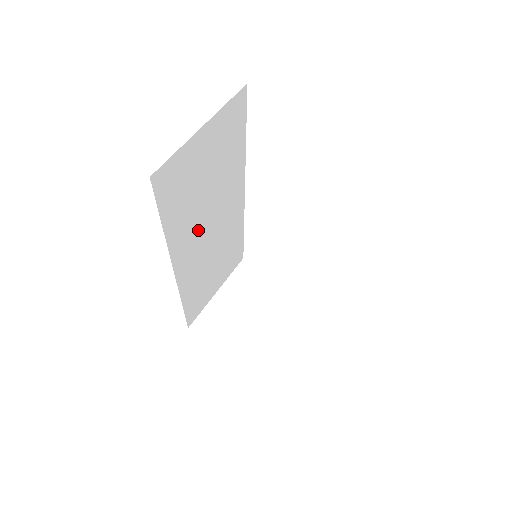
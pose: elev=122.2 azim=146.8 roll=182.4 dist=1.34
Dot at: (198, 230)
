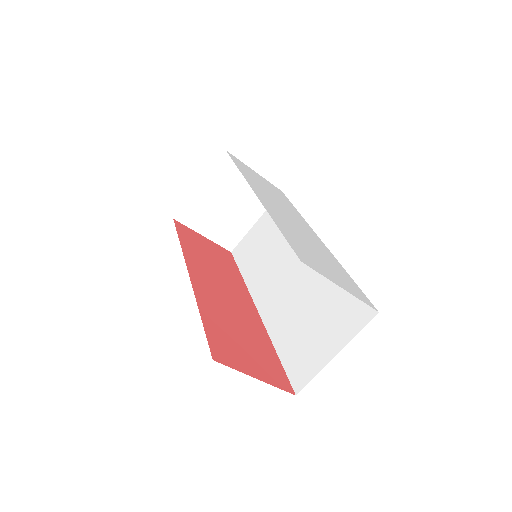
Dot at: occluded
